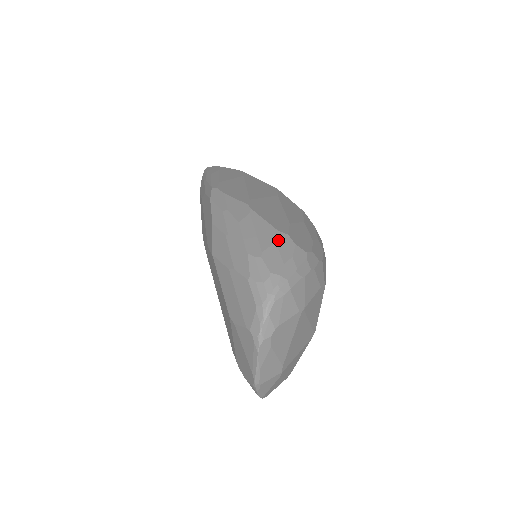
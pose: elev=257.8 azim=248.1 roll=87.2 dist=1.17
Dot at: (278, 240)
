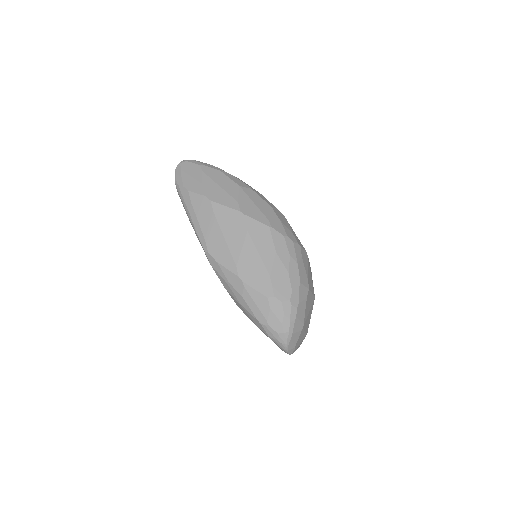
Dot at: (271, 306)
